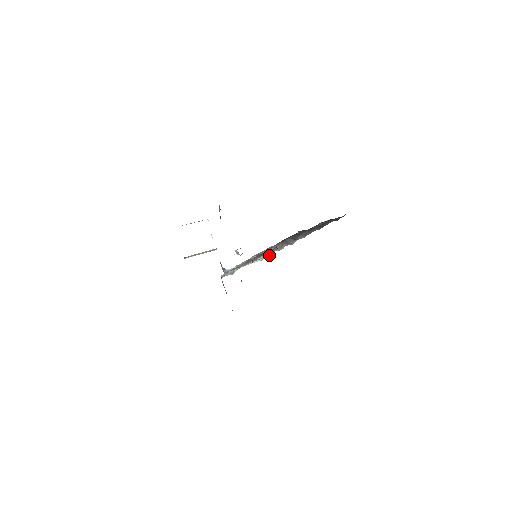
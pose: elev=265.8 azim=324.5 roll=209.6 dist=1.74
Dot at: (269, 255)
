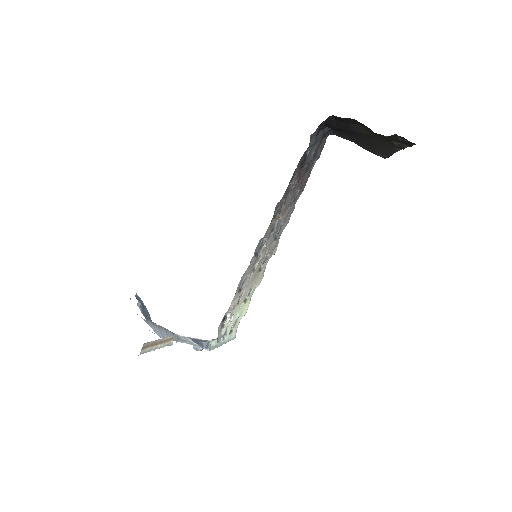
Dot at: (245, 312)
